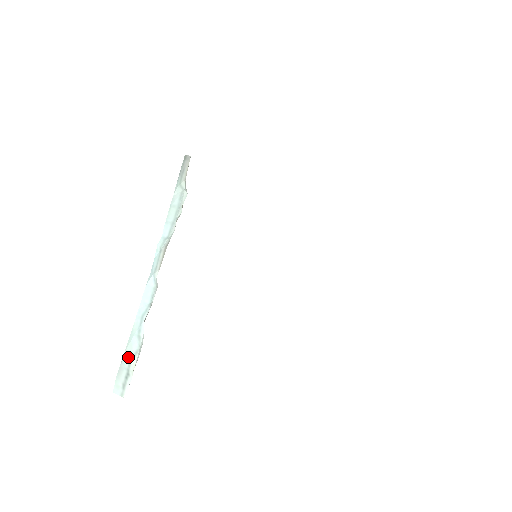
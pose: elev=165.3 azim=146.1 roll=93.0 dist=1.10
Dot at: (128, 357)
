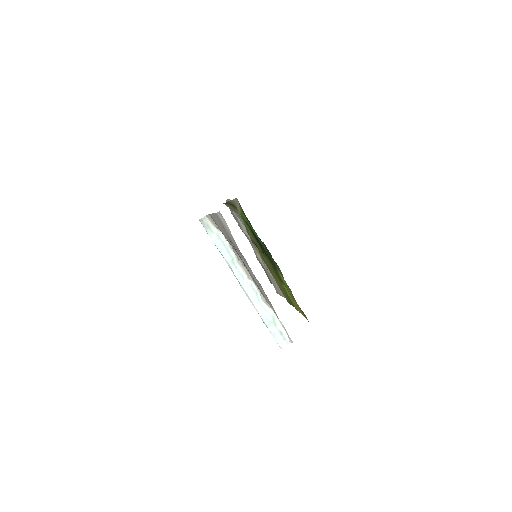
Dot at: (272, 326)
